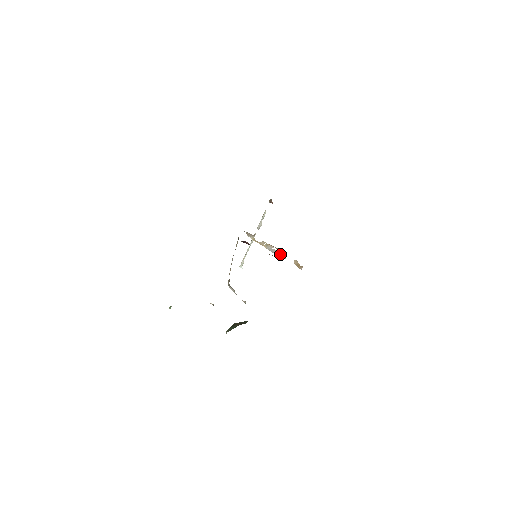
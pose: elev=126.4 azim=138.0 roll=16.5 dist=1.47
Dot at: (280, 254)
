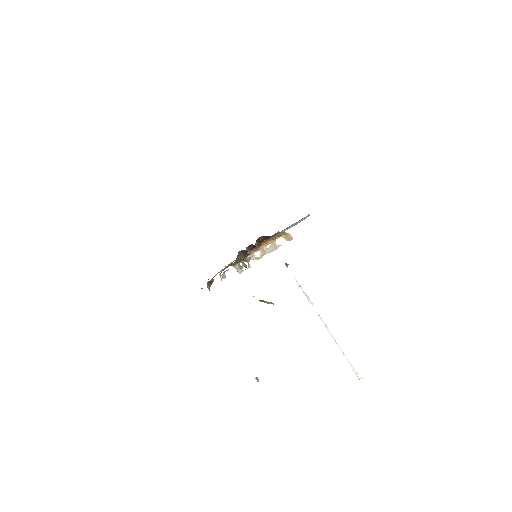
Dot at: (275, 246)
